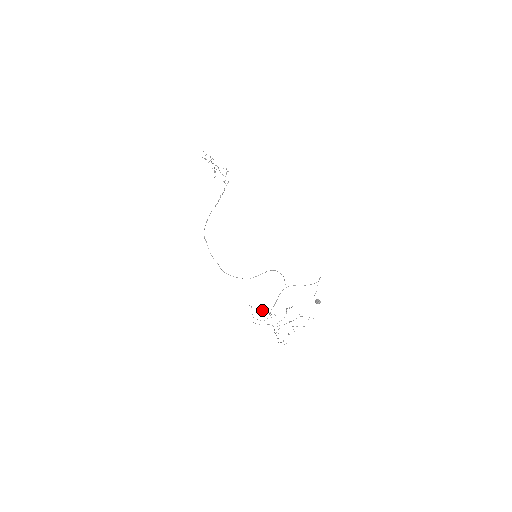
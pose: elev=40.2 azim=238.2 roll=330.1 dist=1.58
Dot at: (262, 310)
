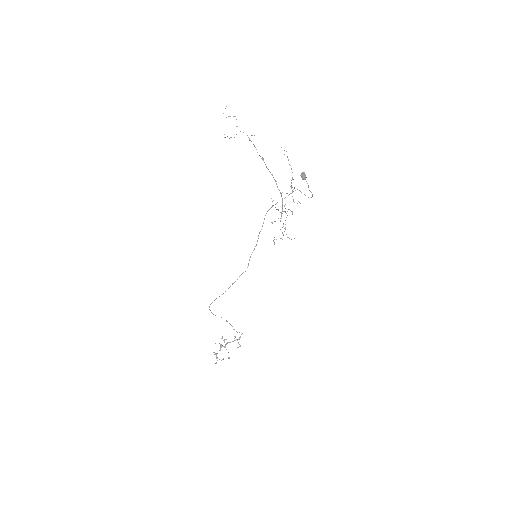
Dot at: occluded
